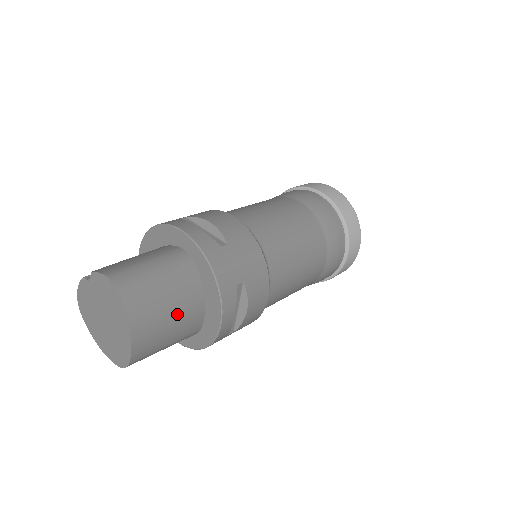
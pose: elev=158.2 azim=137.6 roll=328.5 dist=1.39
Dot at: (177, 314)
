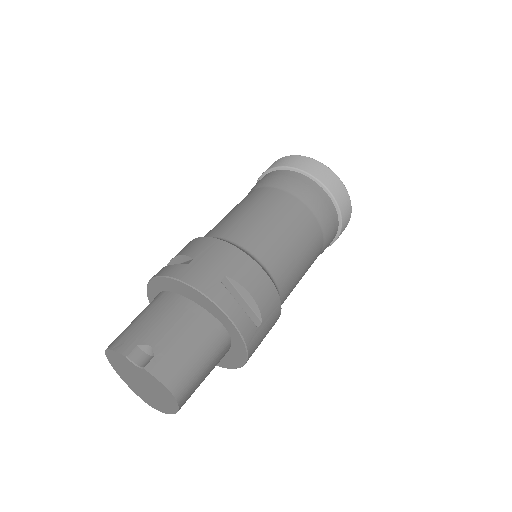
Dot at: occluded
